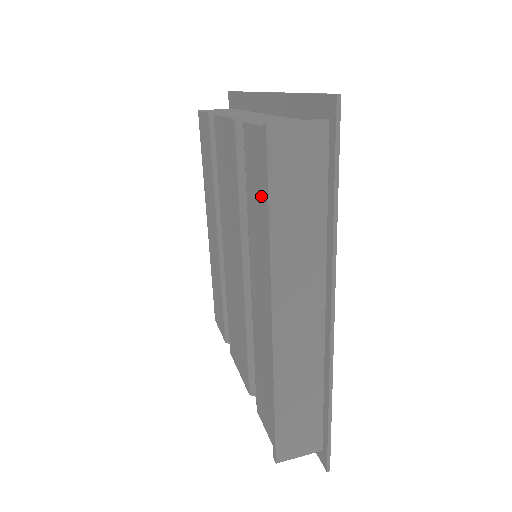
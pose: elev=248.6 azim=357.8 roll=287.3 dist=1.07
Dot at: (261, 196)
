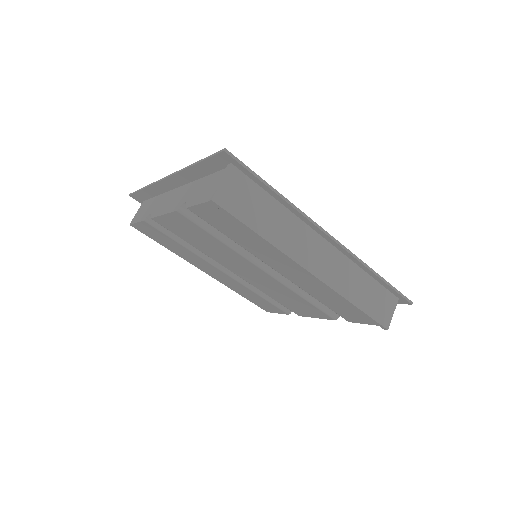
Dot at: (240, 230)
